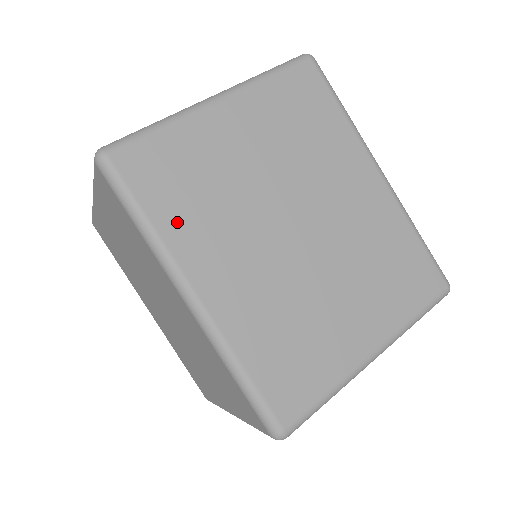
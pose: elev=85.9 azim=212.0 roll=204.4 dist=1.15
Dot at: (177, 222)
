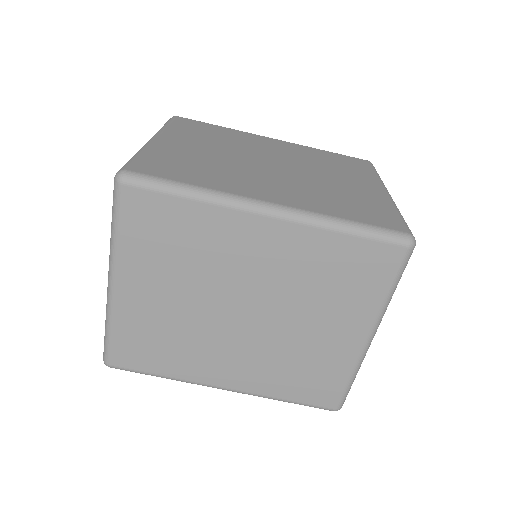
Dot at: (209, 181)
